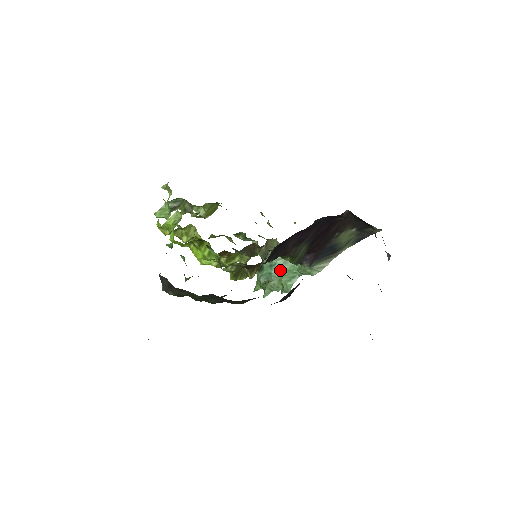
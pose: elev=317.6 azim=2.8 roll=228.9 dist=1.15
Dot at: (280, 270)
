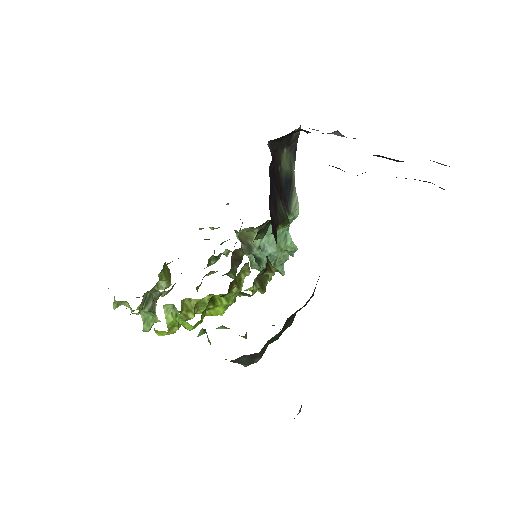
Dot at: (272, 244)
